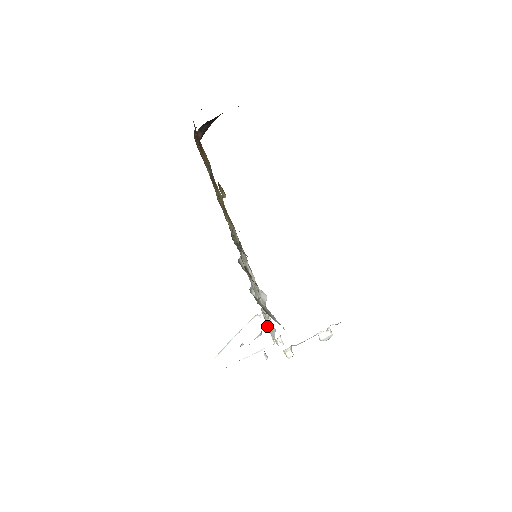
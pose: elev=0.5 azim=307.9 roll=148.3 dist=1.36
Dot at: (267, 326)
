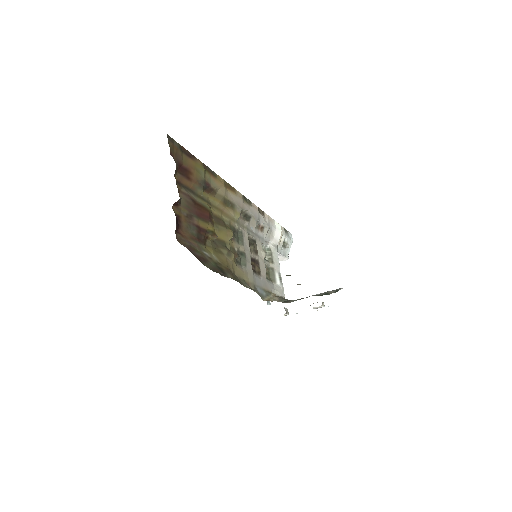
Dot at: (281, 251)
